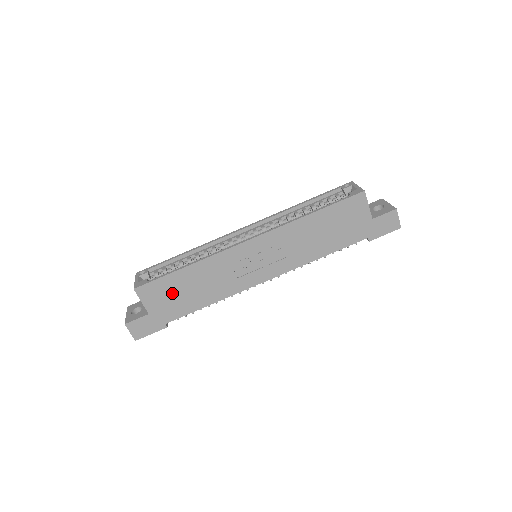
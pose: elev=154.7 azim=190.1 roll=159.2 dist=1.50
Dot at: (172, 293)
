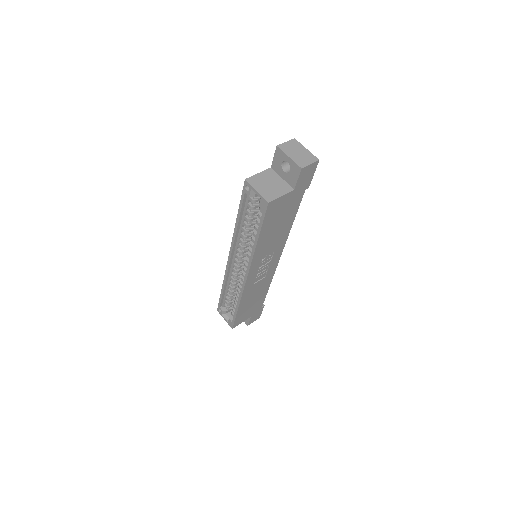
Dot at: (248, 310)
